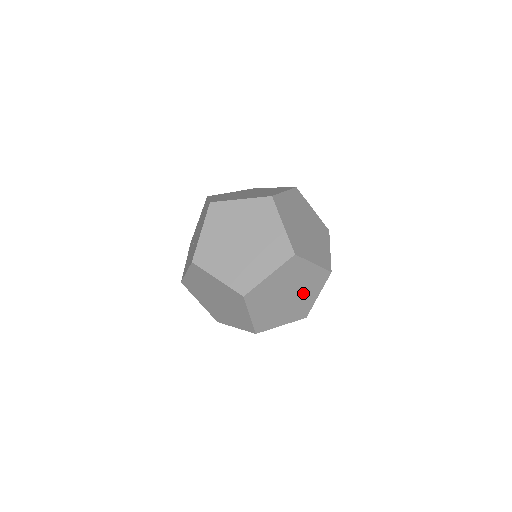
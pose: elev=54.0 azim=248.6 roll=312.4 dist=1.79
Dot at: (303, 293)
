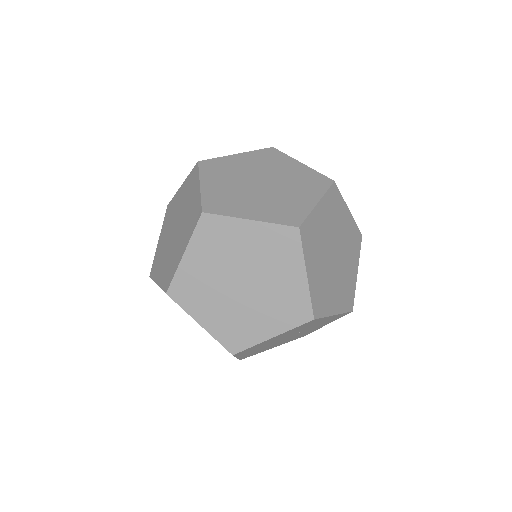
Dot at: (260, 306)
